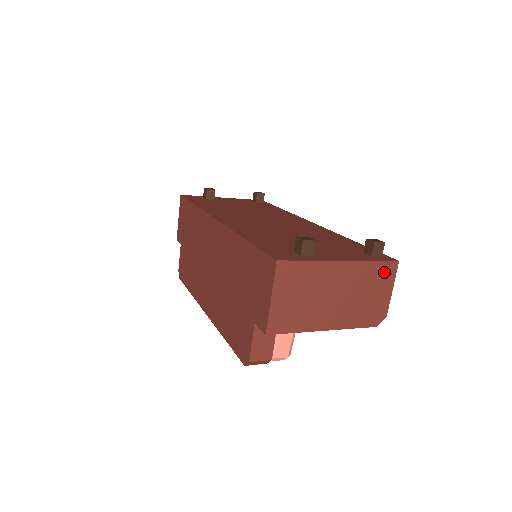
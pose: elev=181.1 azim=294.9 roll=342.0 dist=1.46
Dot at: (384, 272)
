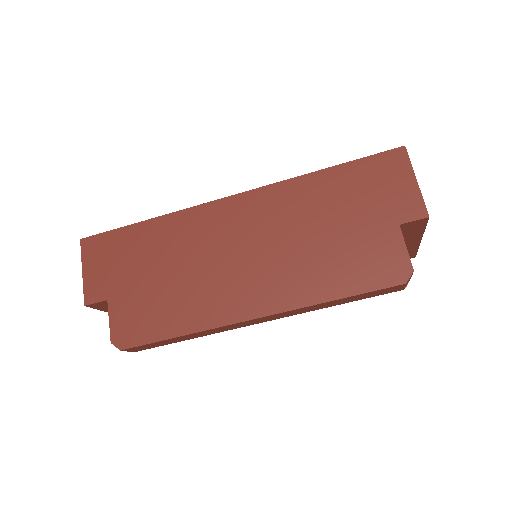
Dot at: occluded
